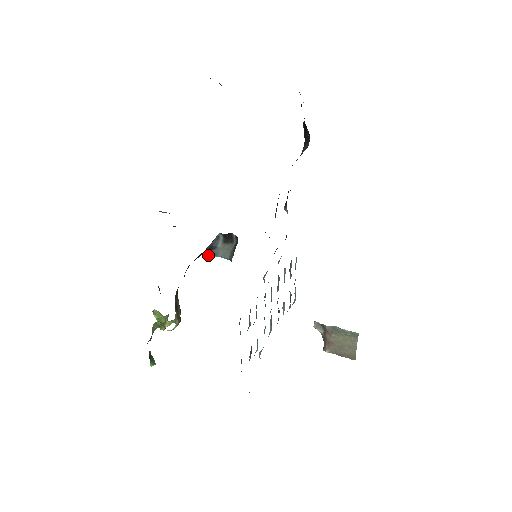
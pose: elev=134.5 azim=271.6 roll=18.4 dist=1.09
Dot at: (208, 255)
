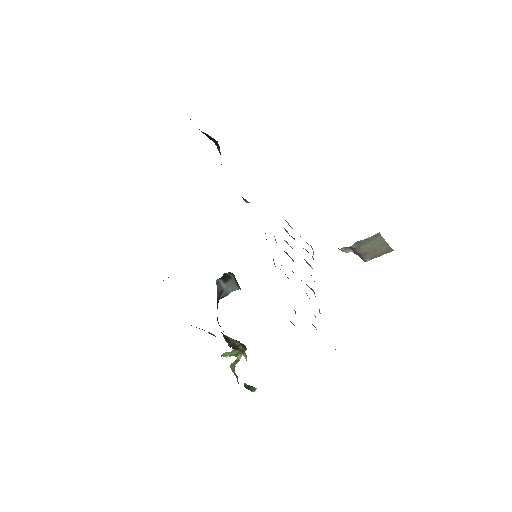
Dot at: occluded
